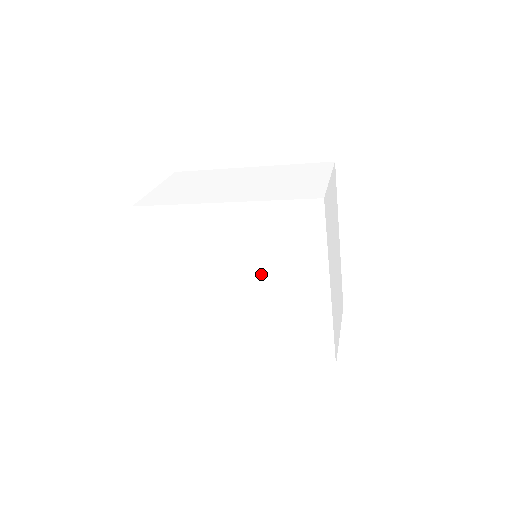
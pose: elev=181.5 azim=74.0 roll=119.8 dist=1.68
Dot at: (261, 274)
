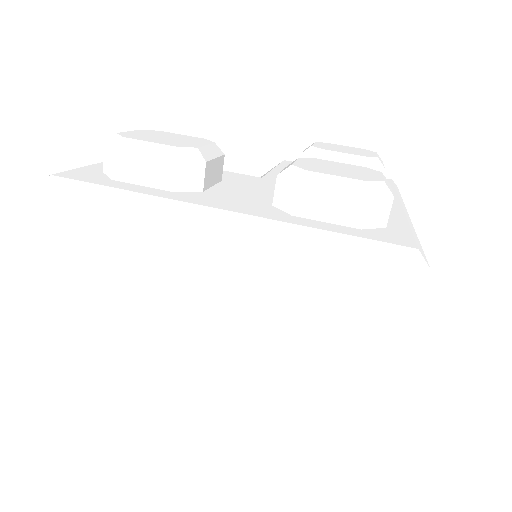
Dot at: occluded
